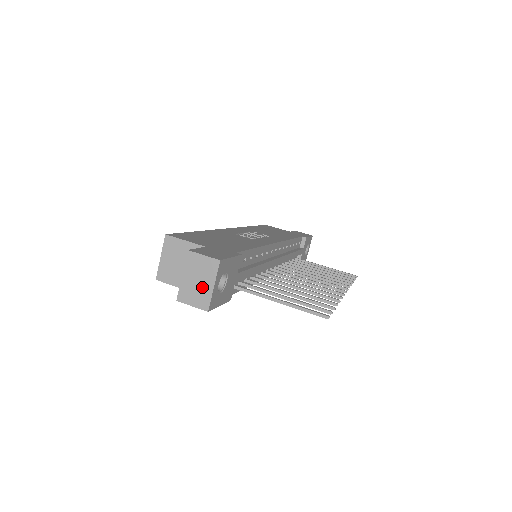
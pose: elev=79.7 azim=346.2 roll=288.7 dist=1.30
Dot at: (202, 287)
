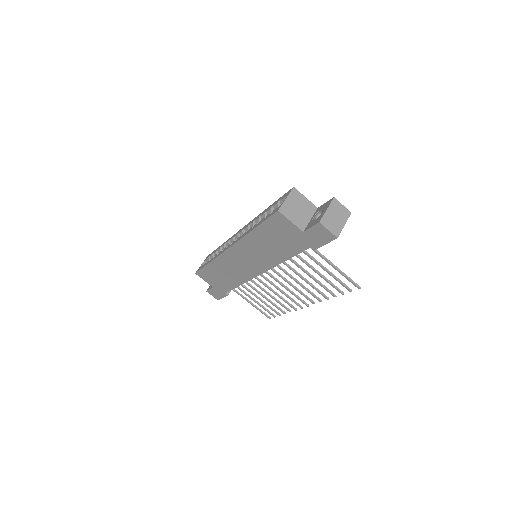
Dot at: (338, 222)
